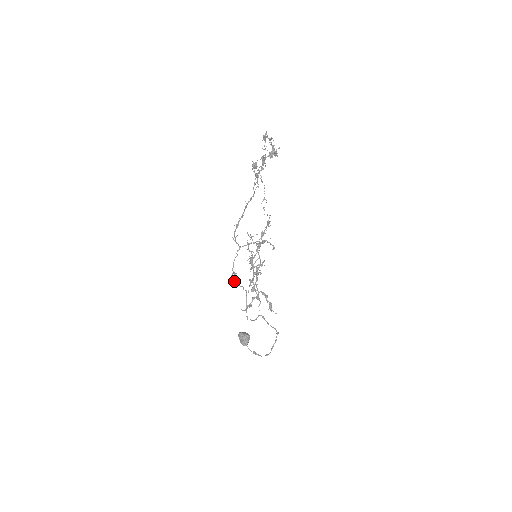
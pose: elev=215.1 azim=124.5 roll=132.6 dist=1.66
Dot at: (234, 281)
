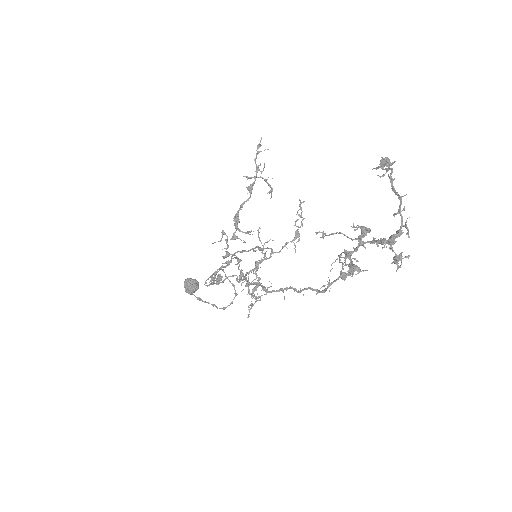
Dot at: (214, 283)
